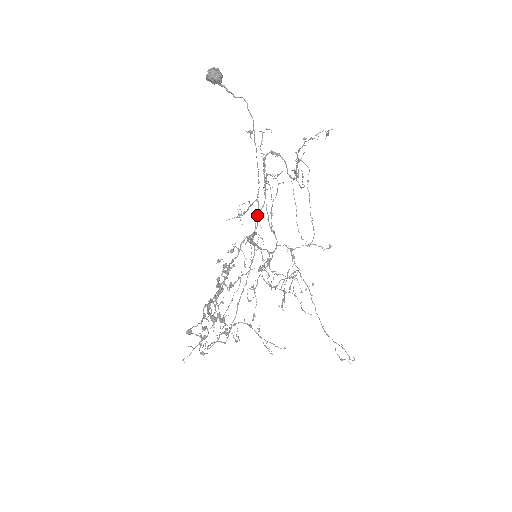
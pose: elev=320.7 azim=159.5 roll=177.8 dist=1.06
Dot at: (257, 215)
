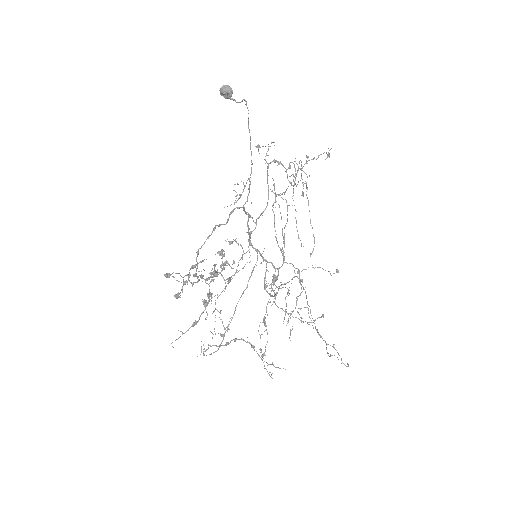
Dot at: (259, 217)
